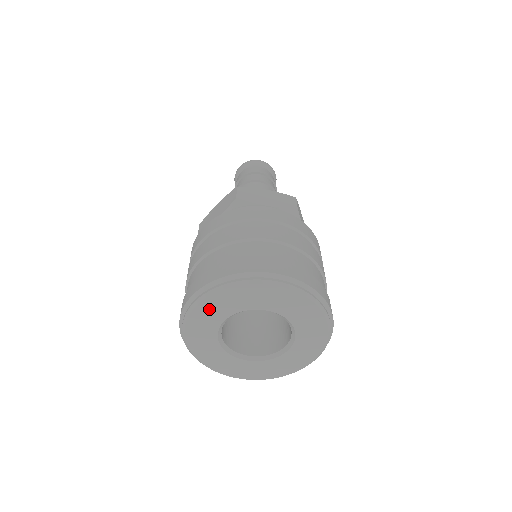
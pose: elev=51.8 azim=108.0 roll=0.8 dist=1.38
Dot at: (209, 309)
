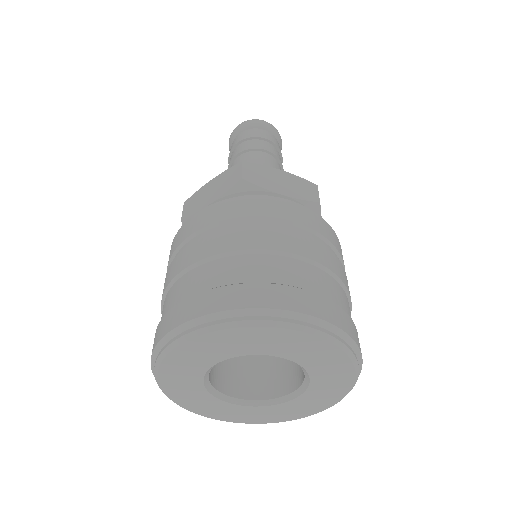
Dot at: (198, 349)
